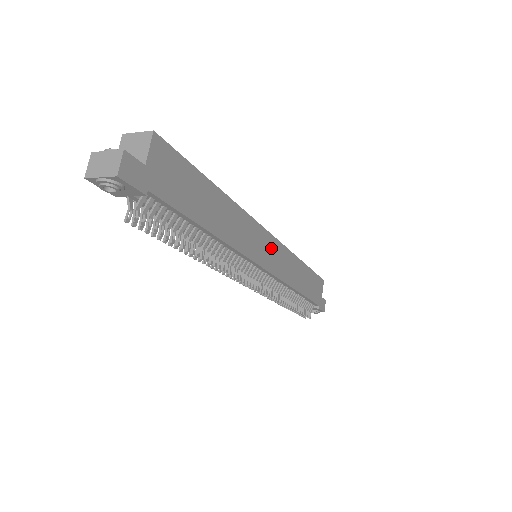
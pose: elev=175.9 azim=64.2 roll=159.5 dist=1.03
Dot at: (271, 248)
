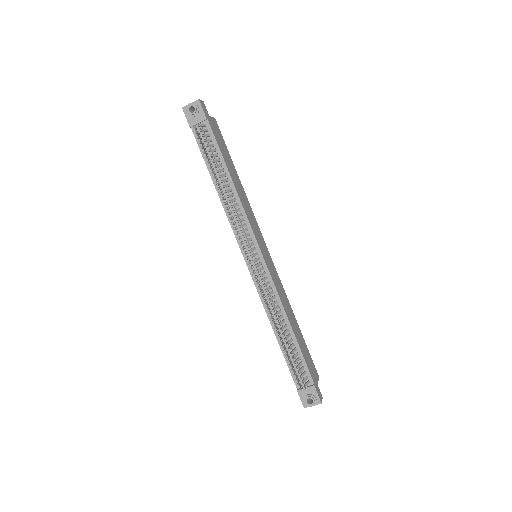
Dot at: (268, 256)
